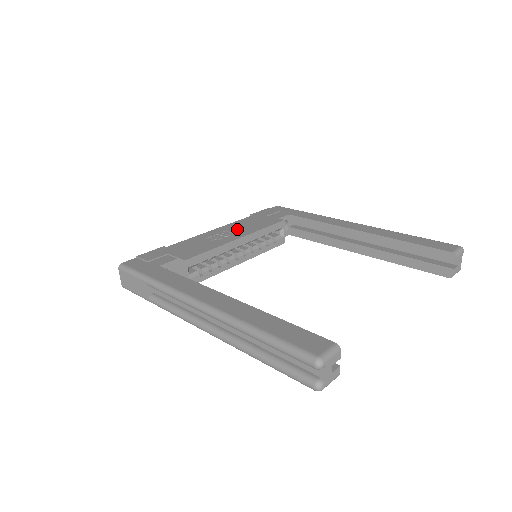
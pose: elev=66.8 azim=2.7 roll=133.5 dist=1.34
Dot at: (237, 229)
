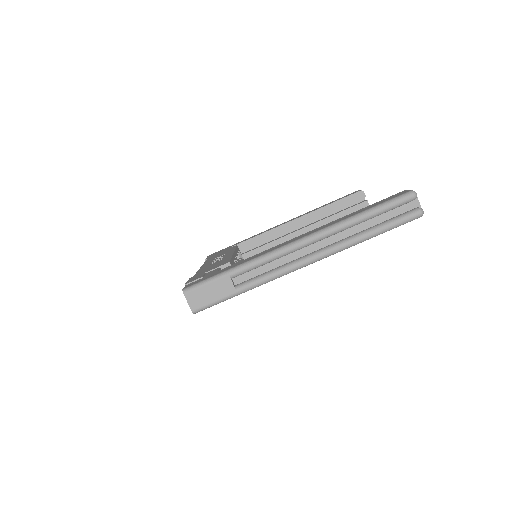
Dot at: occluded
